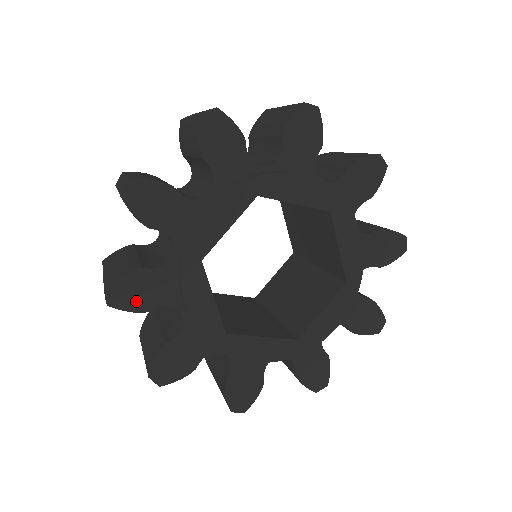
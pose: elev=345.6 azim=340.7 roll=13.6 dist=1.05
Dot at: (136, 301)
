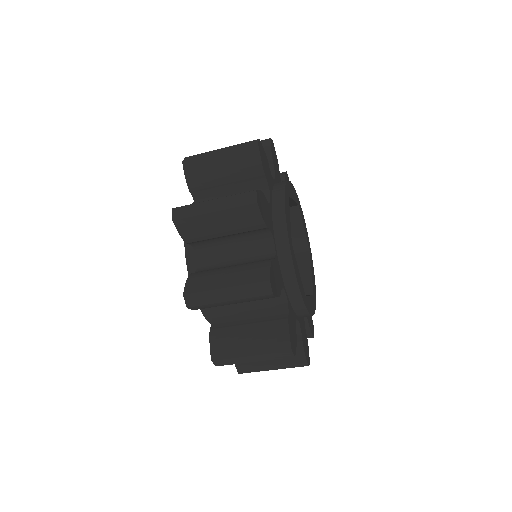
Dot at: (277, 287)
